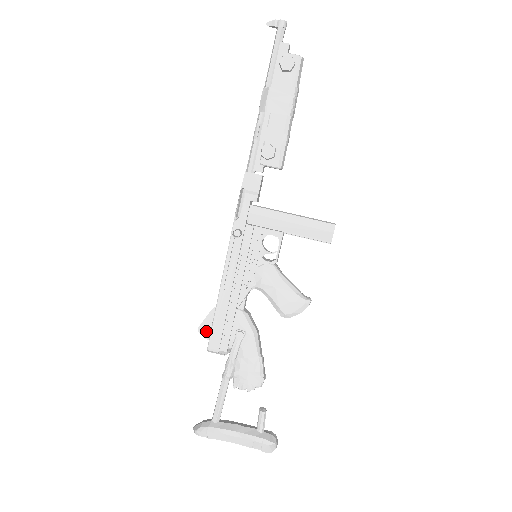
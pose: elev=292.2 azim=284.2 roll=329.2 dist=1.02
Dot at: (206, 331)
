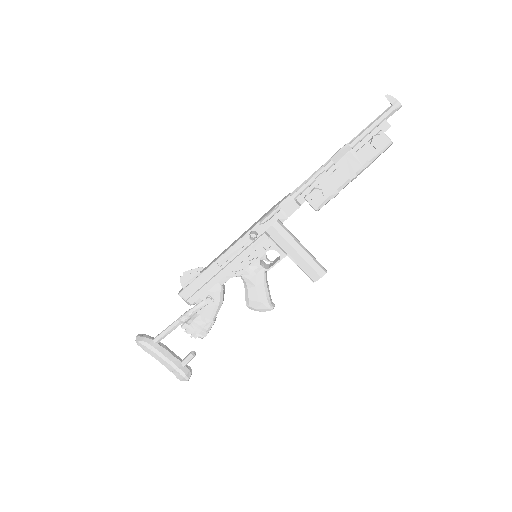
Dot at: (185, 282)
